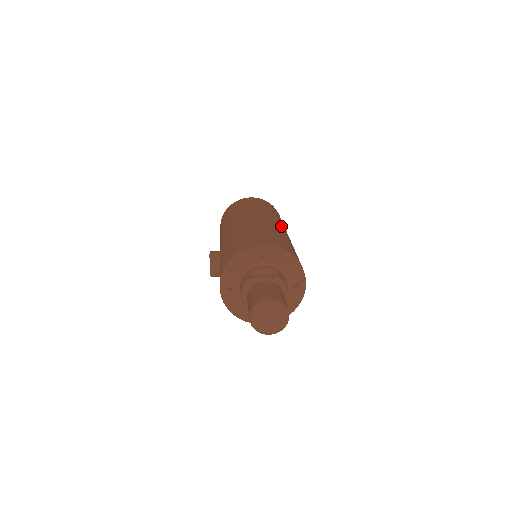
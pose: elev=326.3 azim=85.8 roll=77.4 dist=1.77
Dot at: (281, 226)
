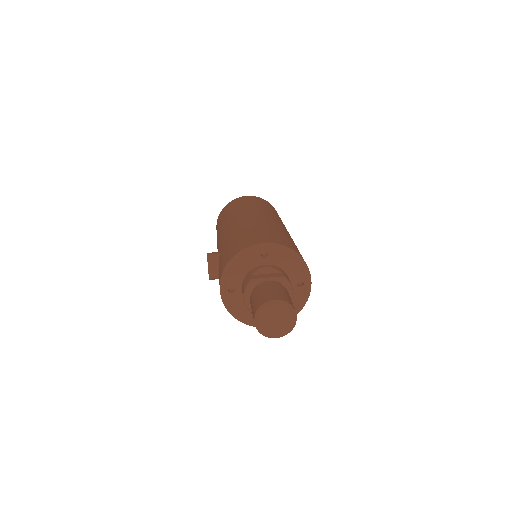
Dot at: (281, 224)
